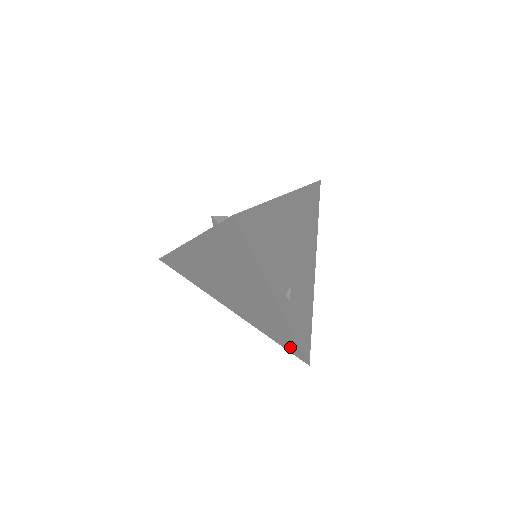
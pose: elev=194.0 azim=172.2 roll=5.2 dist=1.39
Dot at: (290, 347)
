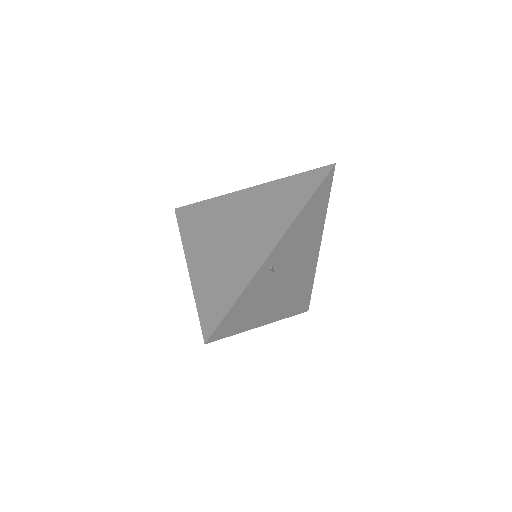
Dot at: (211, 314)
